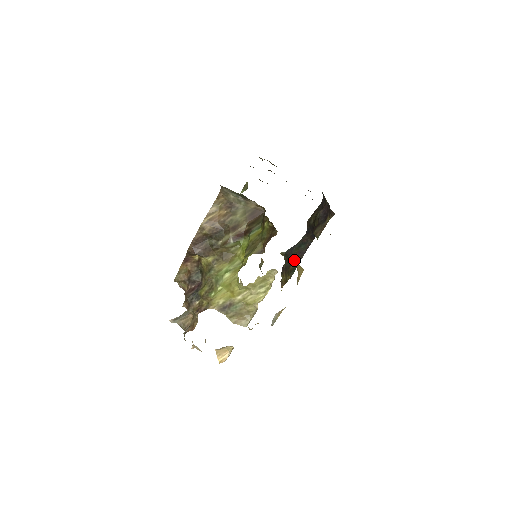
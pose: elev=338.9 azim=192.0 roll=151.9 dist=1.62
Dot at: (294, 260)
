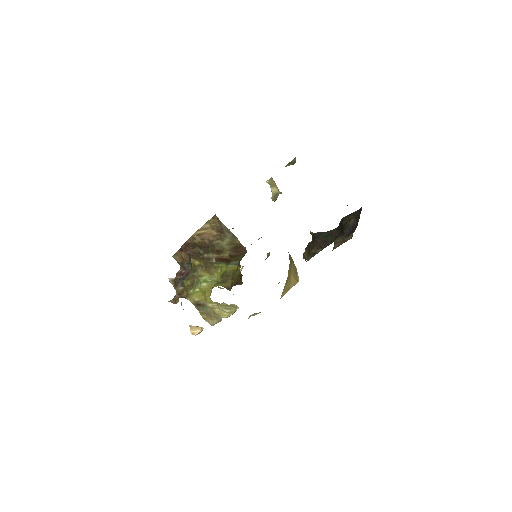
Dot at: (318, 246)
